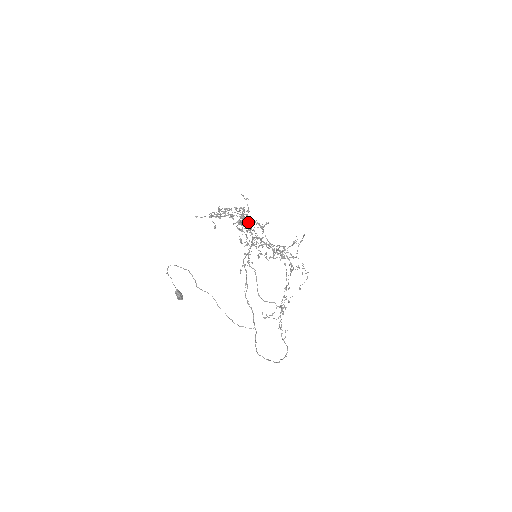
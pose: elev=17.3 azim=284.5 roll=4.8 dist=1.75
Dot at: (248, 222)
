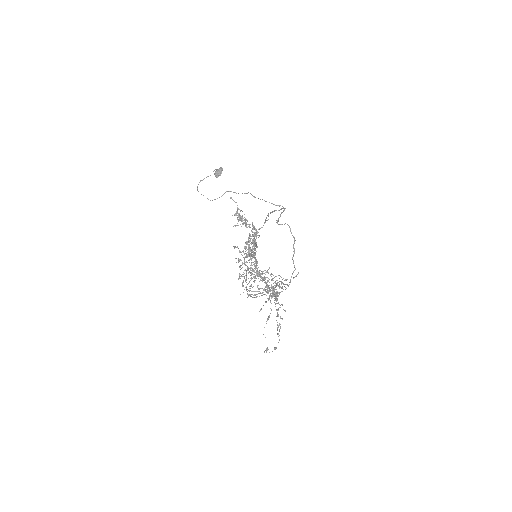
Dot at: (255, 242)
